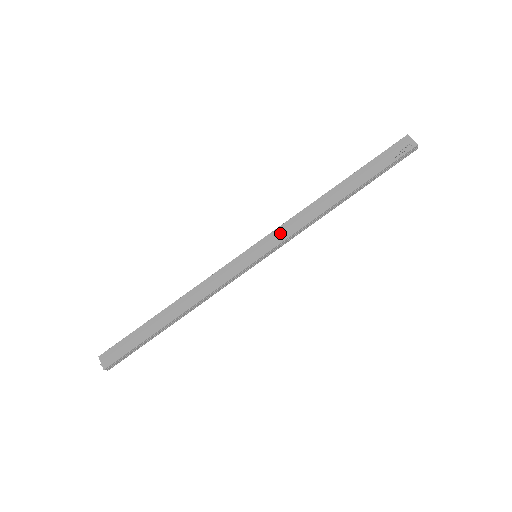
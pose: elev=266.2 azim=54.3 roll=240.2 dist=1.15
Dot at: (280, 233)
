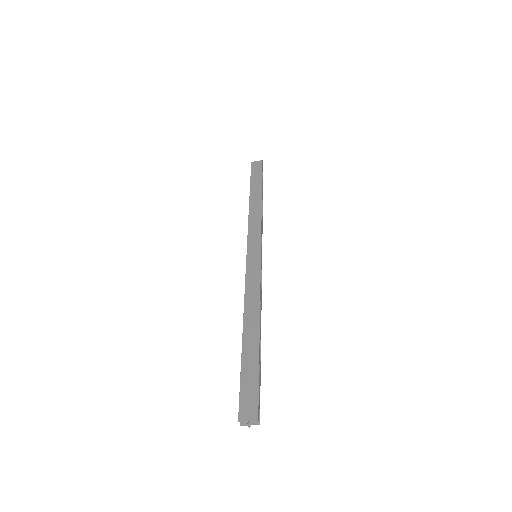
Dot at: (253, 234)
